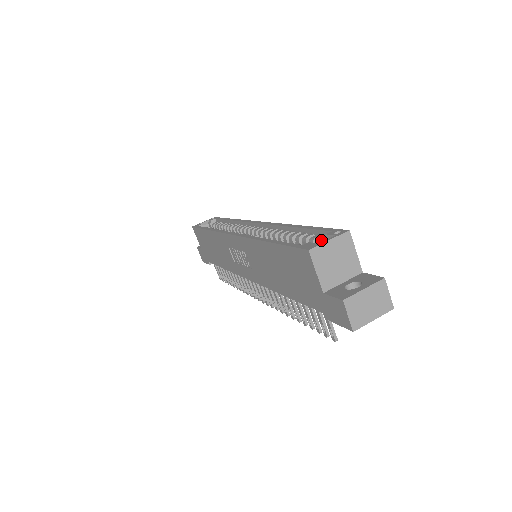
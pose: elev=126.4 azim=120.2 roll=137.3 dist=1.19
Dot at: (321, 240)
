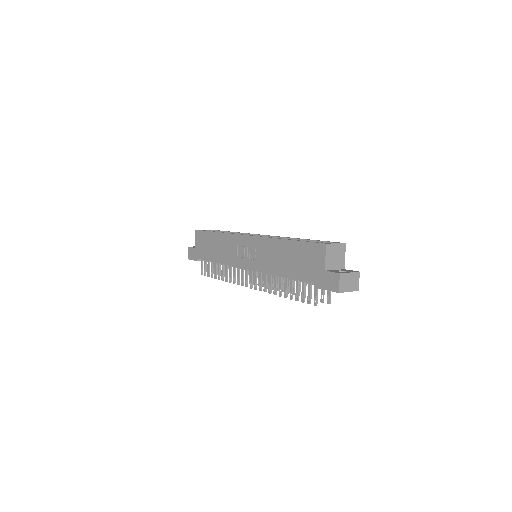
Dot at: occluded
